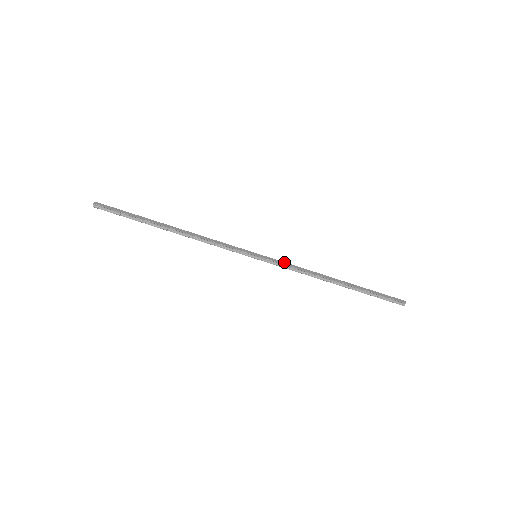
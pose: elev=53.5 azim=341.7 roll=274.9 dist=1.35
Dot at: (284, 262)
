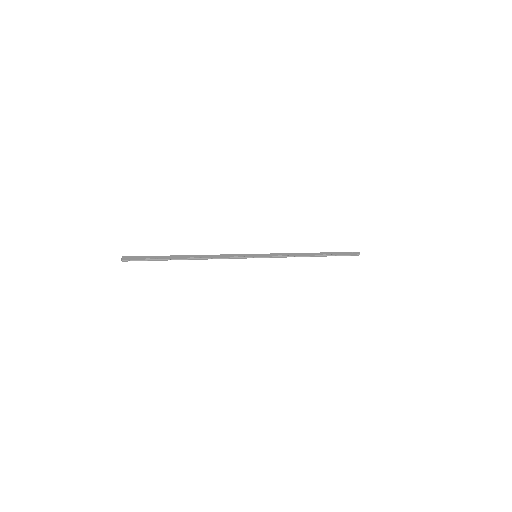
Dot at: (276, 253)
